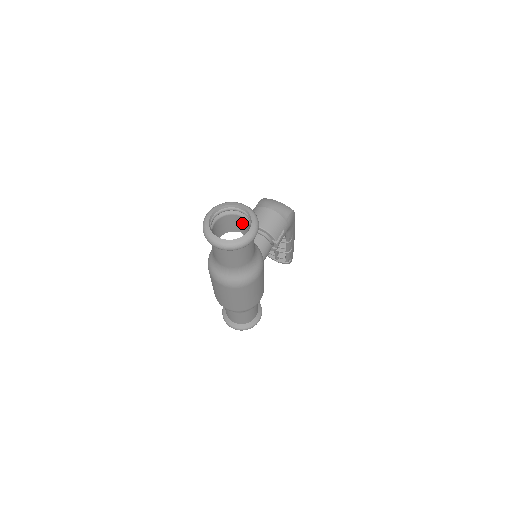
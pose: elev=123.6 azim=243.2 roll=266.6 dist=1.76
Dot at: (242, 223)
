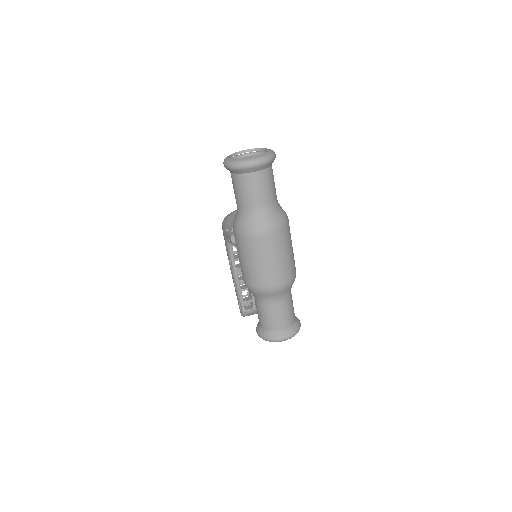
Dot at: occluded
